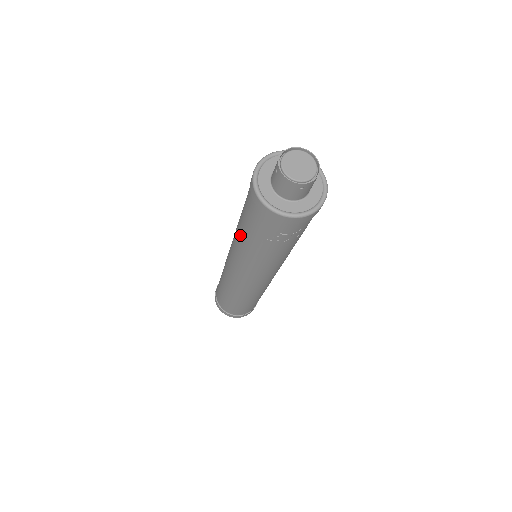
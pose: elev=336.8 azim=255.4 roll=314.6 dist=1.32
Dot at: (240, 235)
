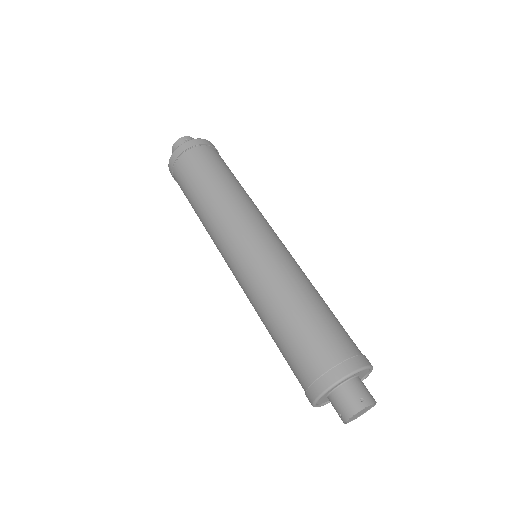
Dot at: (265, 325)
